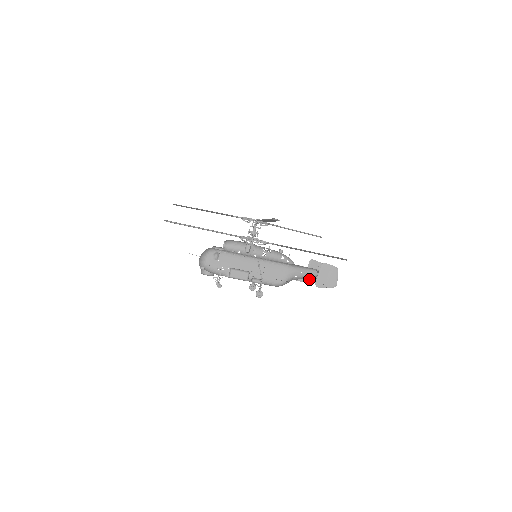
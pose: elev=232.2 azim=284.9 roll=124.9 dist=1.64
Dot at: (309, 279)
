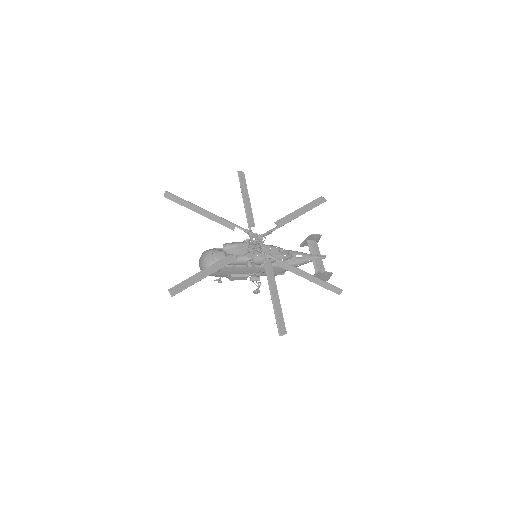
Dot at: (304, 245)
